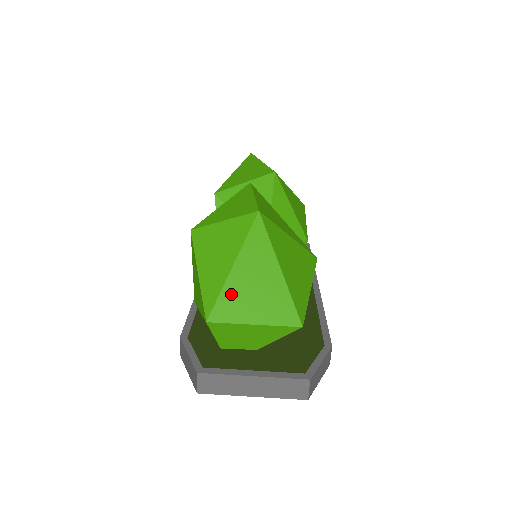
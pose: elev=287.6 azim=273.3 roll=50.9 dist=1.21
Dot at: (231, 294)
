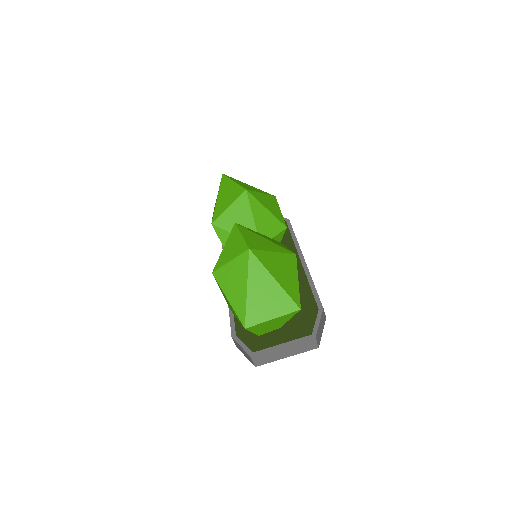
Dot at: (252, 307)
